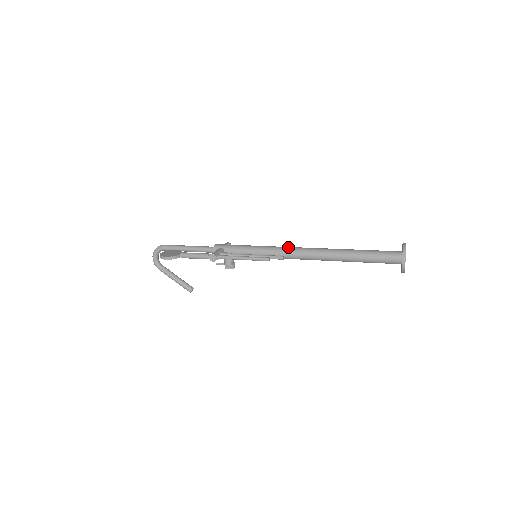
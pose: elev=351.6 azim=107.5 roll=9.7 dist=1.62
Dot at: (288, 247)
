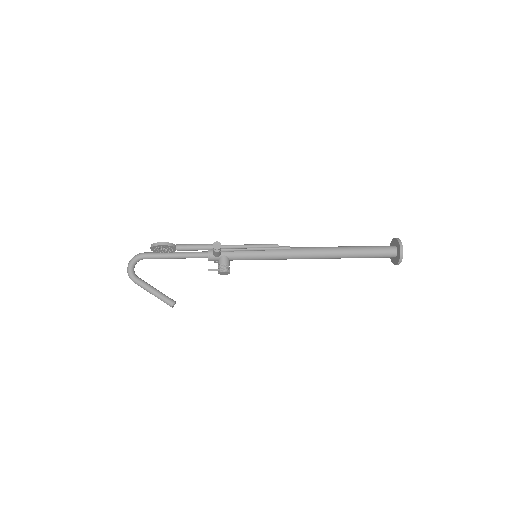
Dot at: occluded
